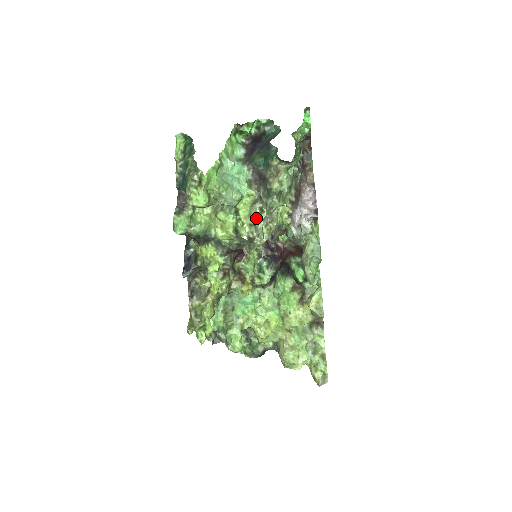
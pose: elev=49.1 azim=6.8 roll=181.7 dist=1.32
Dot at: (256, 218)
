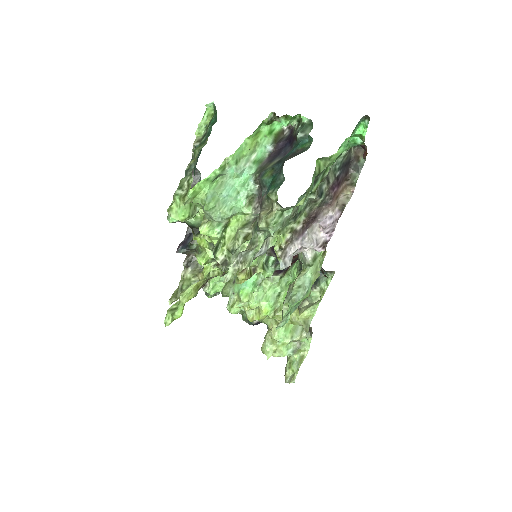
Dot at: (235, 247)
